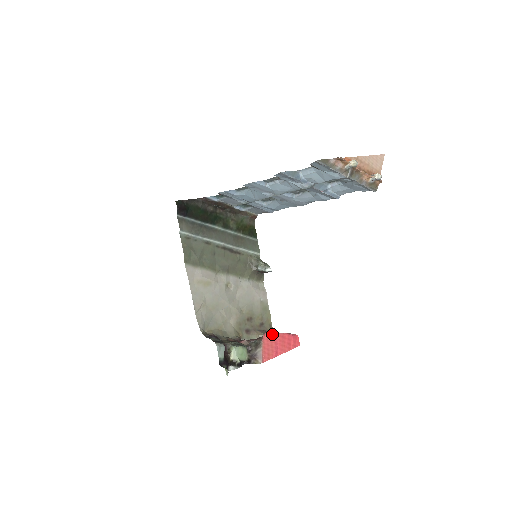
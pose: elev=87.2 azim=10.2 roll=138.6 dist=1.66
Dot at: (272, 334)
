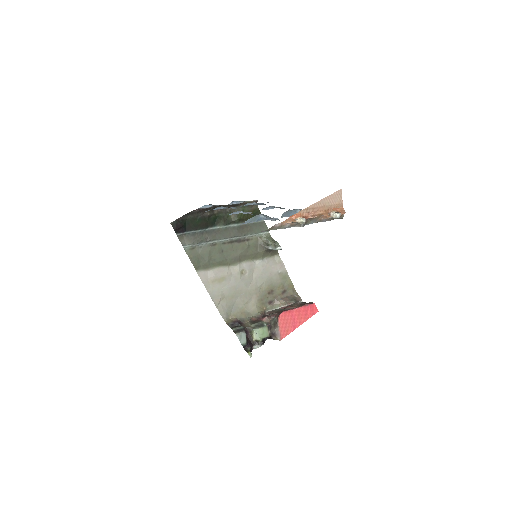
Dot at: (287, 313)
